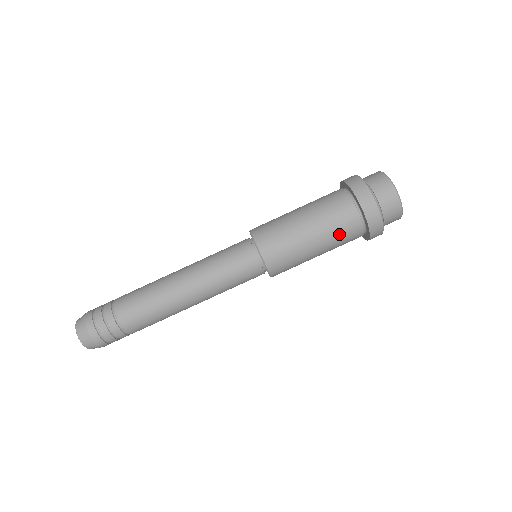
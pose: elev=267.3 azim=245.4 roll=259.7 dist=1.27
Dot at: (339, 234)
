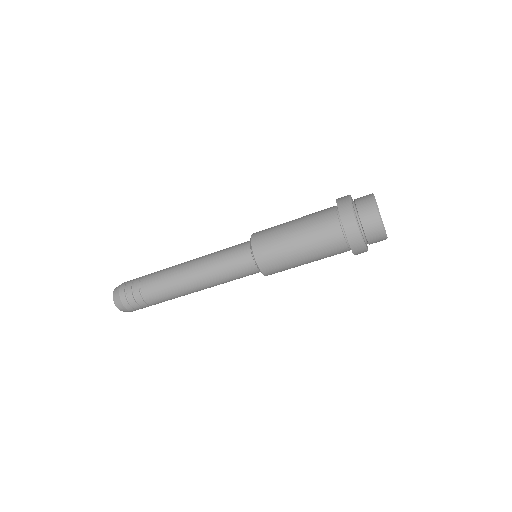
Dot at: (321, 241)
